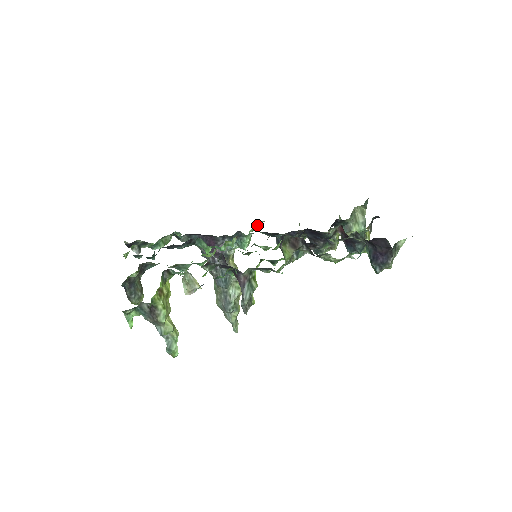
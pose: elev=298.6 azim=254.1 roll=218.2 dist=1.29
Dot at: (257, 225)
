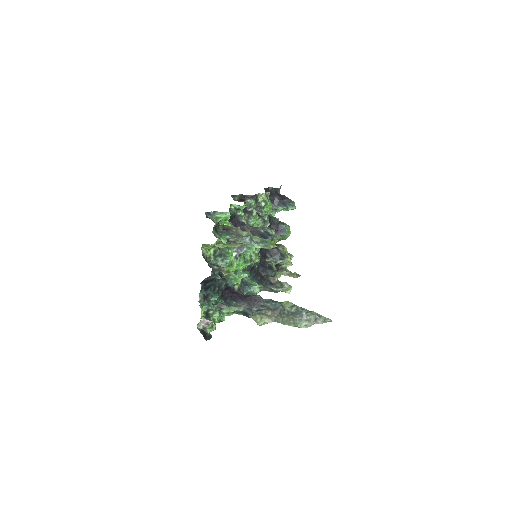
Dot at: occluded
